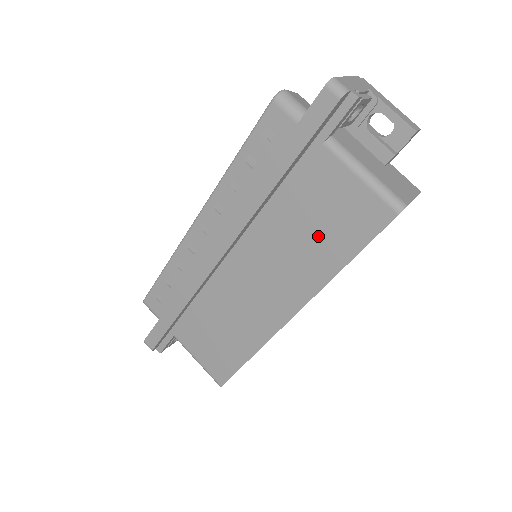
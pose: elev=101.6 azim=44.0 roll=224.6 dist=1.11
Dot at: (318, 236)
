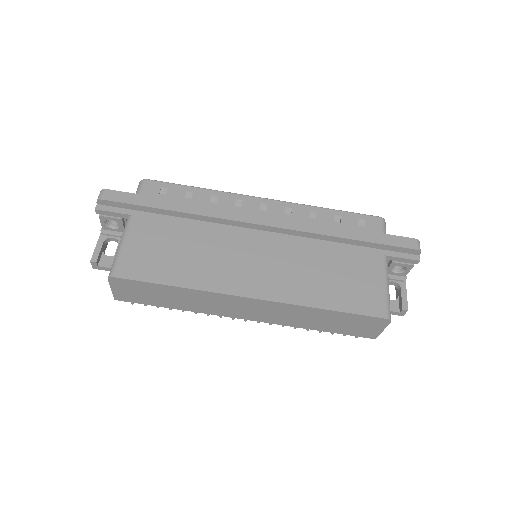
Dot at: (330, 282)
